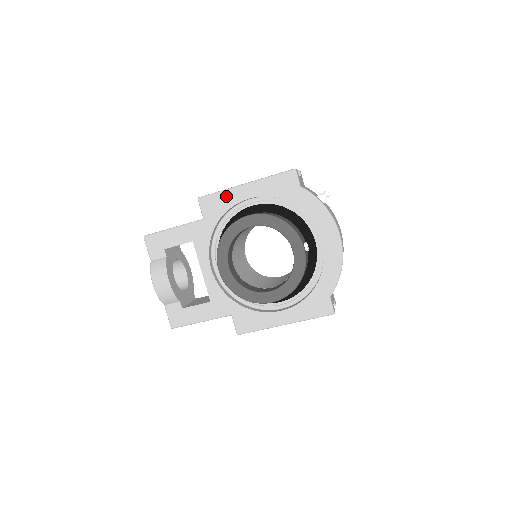
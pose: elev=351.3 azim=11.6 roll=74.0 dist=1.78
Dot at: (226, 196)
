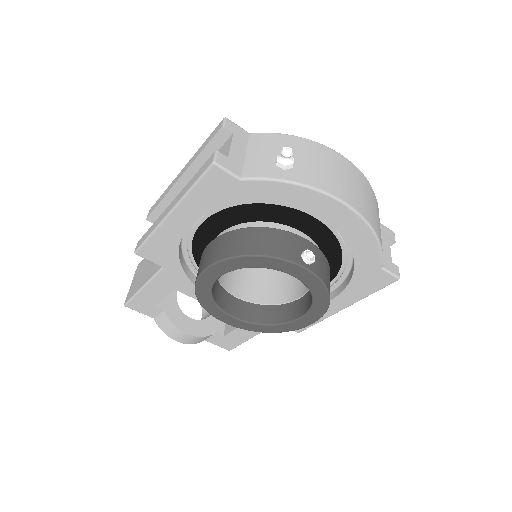
Dot at: (161, 237)
